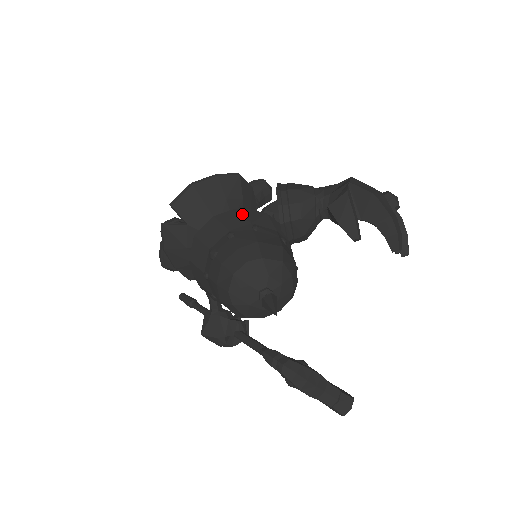
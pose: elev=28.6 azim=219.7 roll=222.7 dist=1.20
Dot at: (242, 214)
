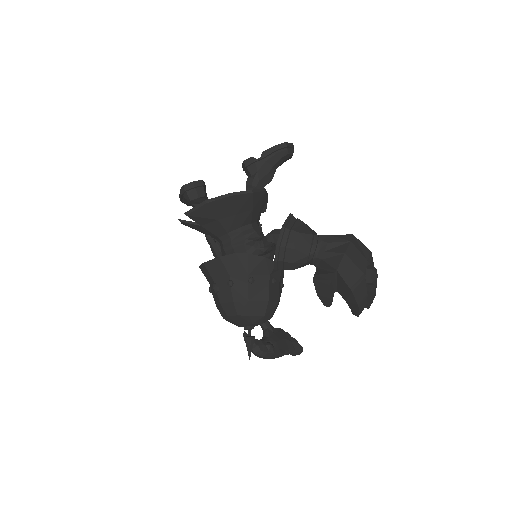
Dot at: (243, 261)
